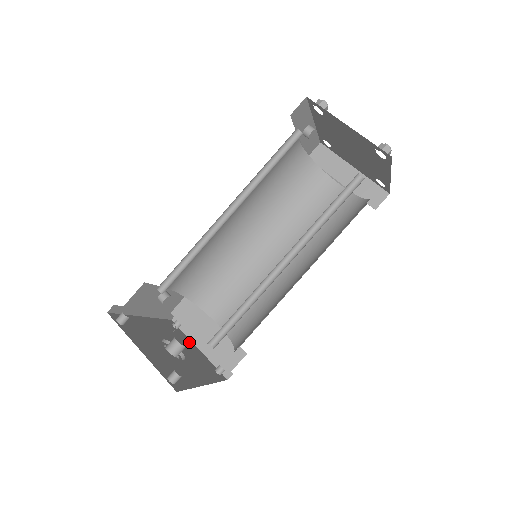
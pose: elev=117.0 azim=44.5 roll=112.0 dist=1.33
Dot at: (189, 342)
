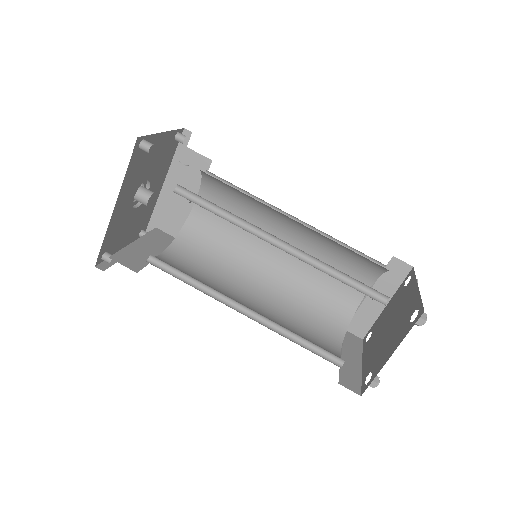
Dot at: (130, 239)
